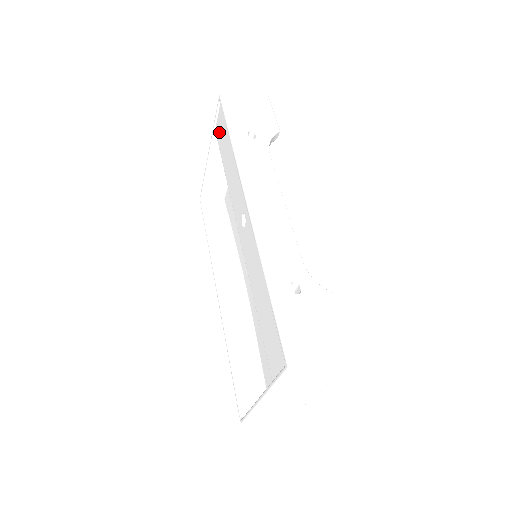
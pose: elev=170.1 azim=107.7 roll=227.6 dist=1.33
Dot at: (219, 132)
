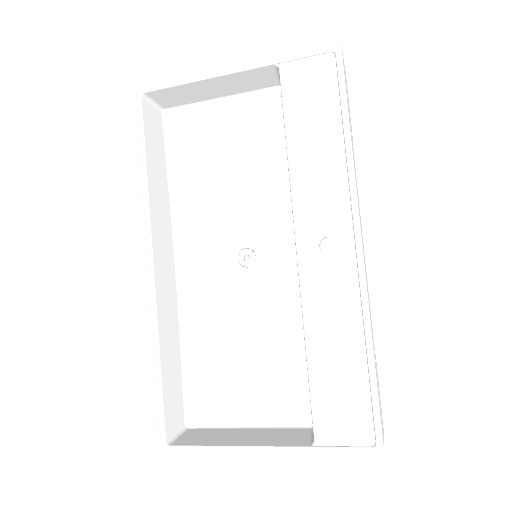
Dot at: (299, 81)
